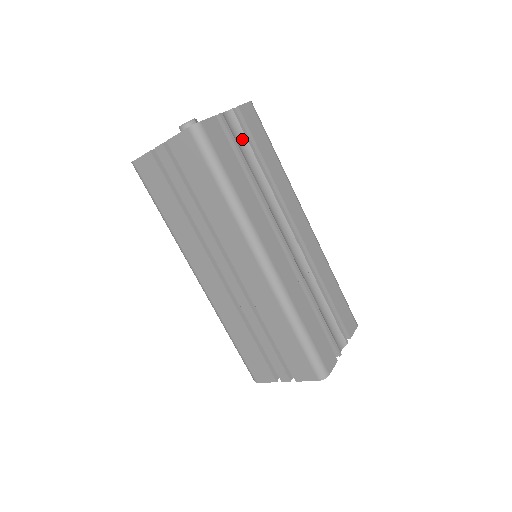
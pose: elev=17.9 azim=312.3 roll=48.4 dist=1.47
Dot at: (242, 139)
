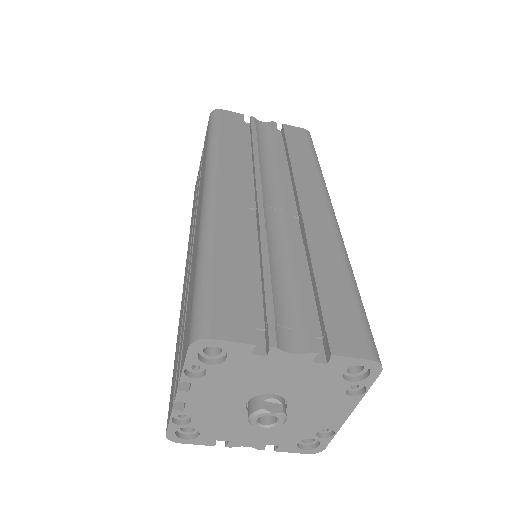
Dot at: (269, 135)
